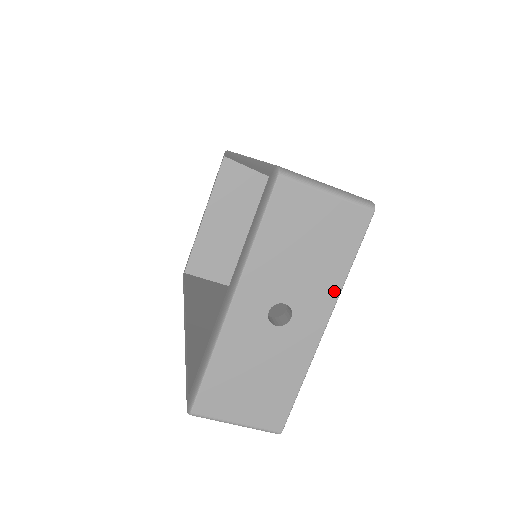
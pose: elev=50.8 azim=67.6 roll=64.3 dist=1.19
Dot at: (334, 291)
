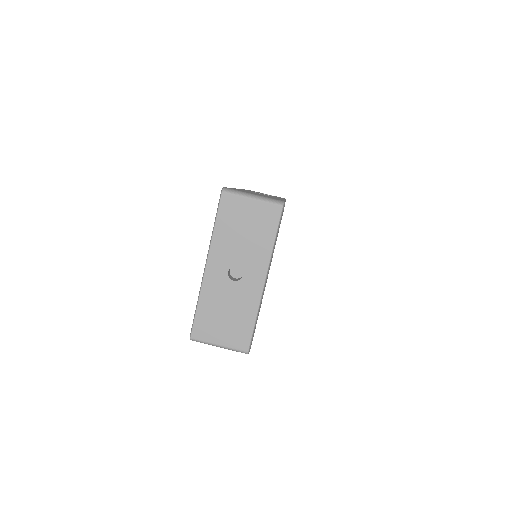
Dot at: (266, 257)
